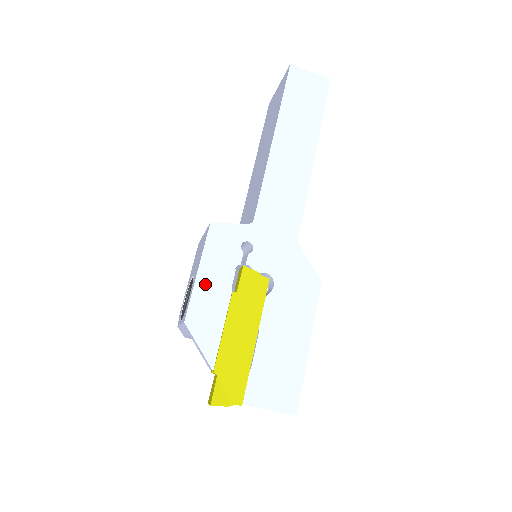
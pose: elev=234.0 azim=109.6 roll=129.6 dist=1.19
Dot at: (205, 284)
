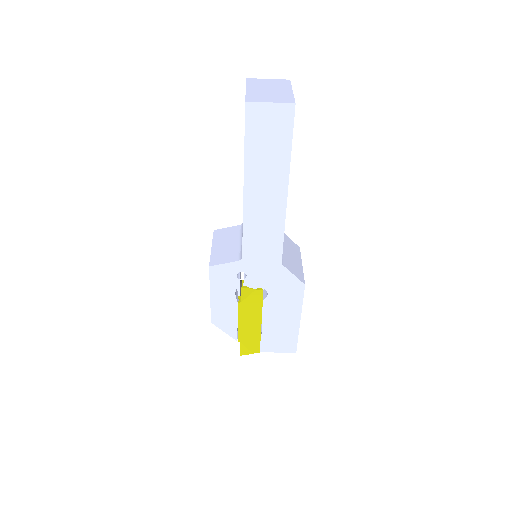
Dot at: (218, 302)
